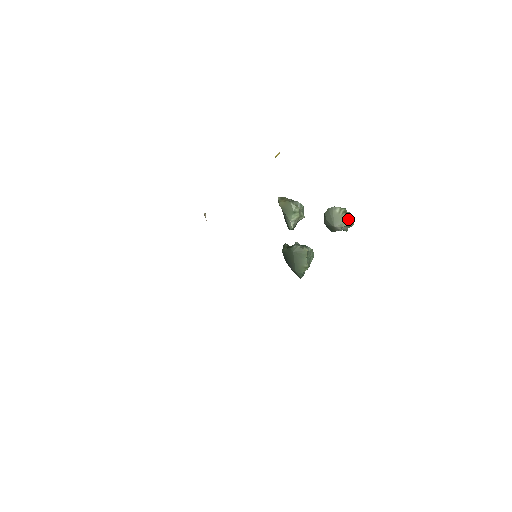
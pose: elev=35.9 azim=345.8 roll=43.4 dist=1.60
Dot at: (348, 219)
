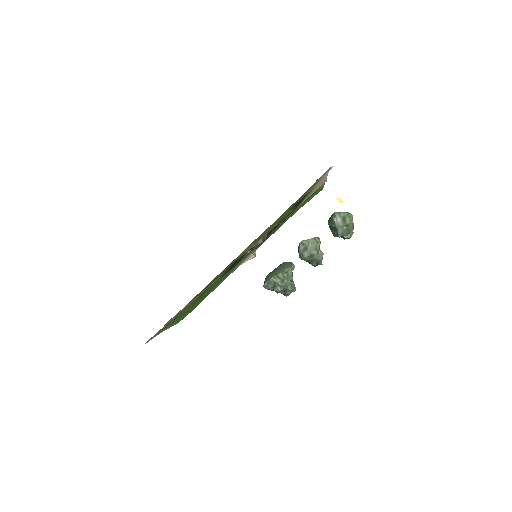
Dot at: occluded
